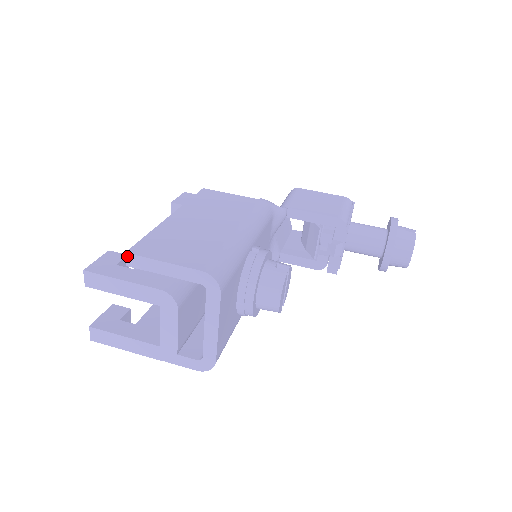
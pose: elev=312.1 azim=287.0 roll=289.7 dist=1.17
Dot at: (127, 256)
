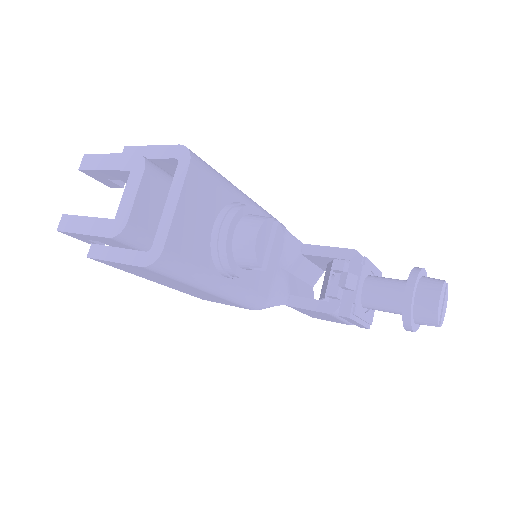
Dot at: (125, 149)
